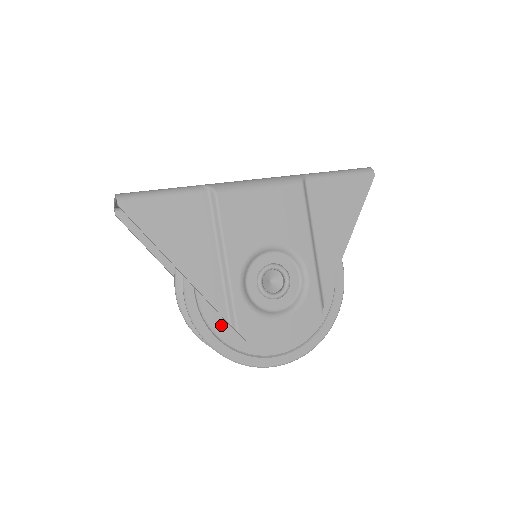
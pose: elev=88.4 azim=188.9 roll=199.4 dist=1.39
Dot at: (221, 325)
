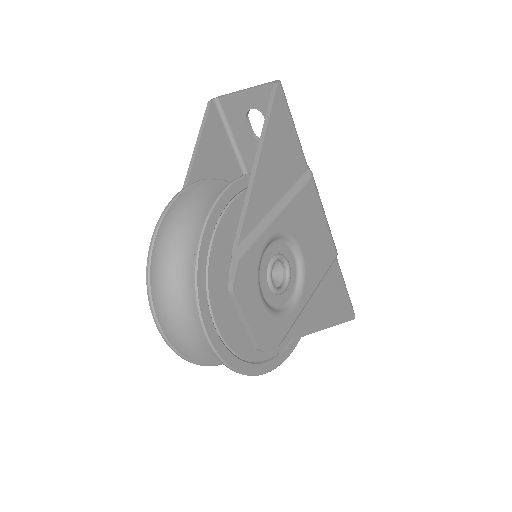
Dot at: (222, 242)
